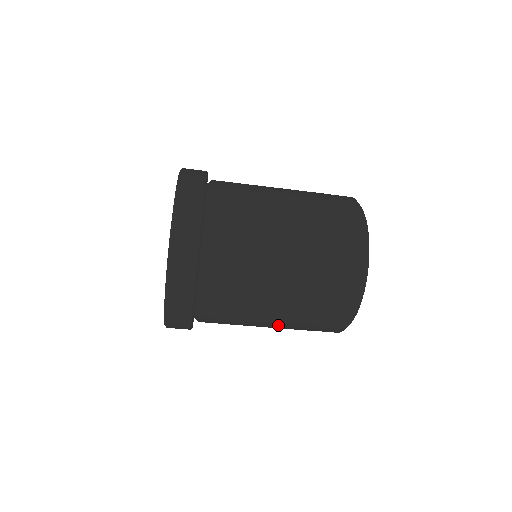
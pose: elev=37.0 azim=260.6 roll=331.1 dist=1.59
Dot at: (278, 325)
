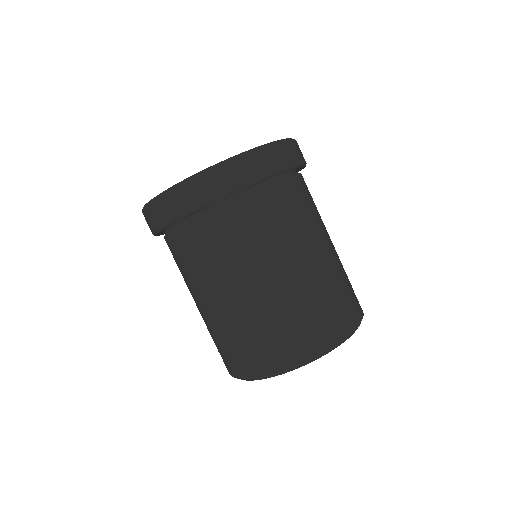
Dot at: (316, 265)
